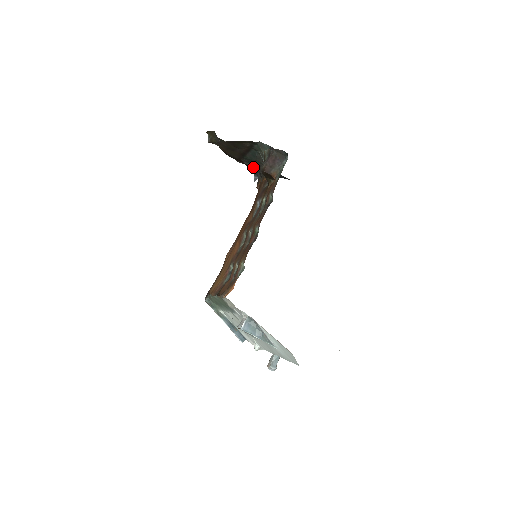
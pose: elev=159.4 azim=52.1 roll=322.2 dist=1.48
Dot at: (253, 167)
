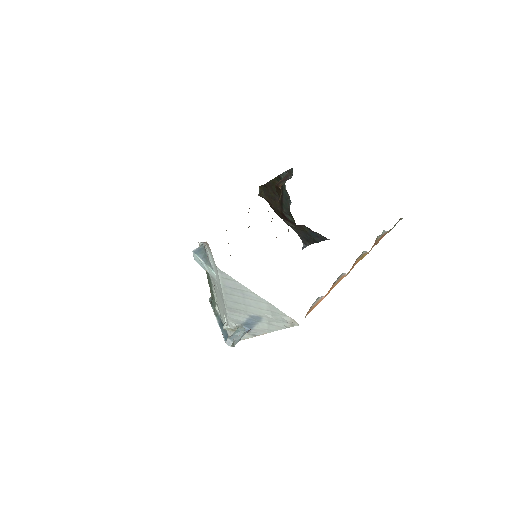
Dot at: (292, 219)
